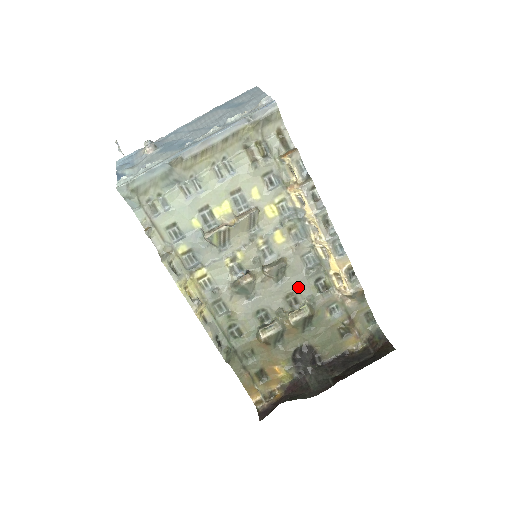
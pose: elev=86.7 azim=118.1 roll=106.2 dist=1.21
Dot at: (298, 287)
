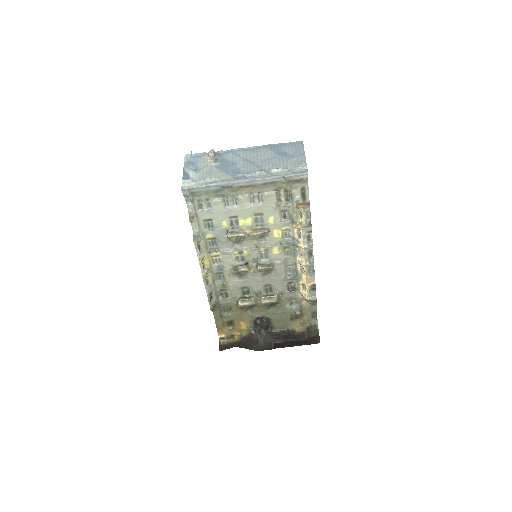
Dot at: (276, 283)
